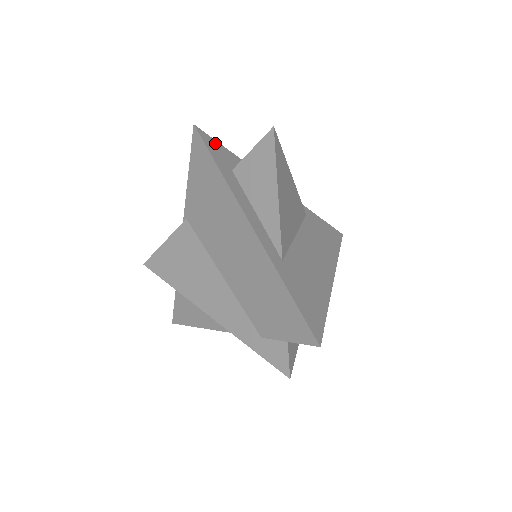
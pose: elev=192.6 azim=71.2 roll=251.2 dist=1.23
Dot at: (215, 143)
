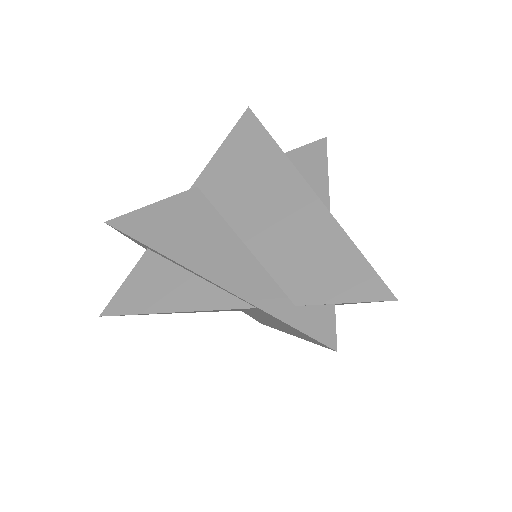
Dot at: occluded
